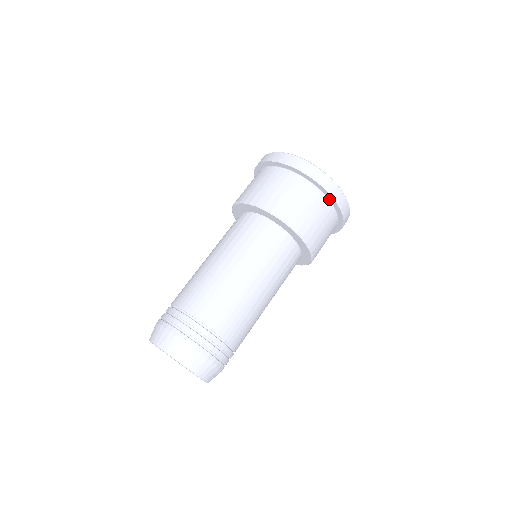
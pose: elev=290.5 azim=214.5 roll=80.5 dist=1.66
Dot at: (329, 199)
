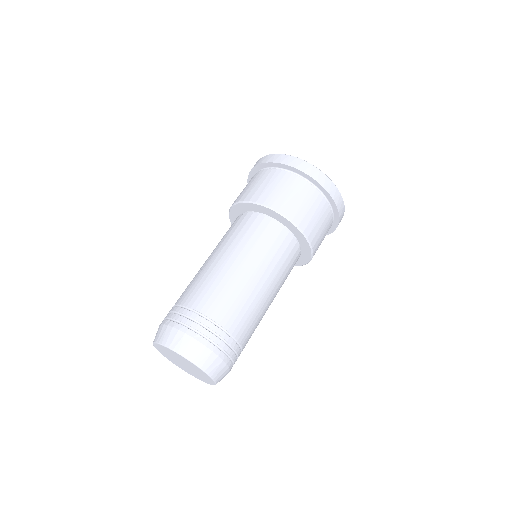
Dot at: (315, 185)
